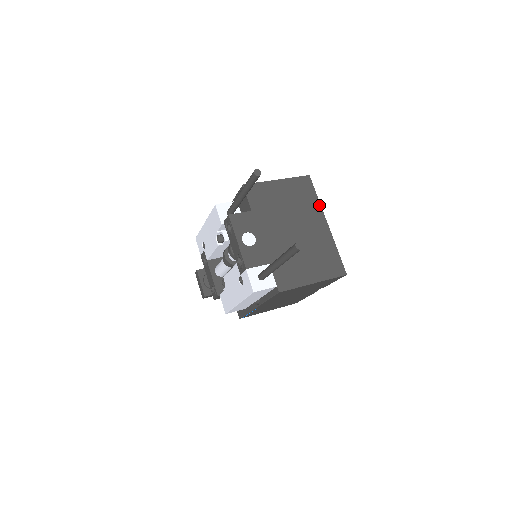
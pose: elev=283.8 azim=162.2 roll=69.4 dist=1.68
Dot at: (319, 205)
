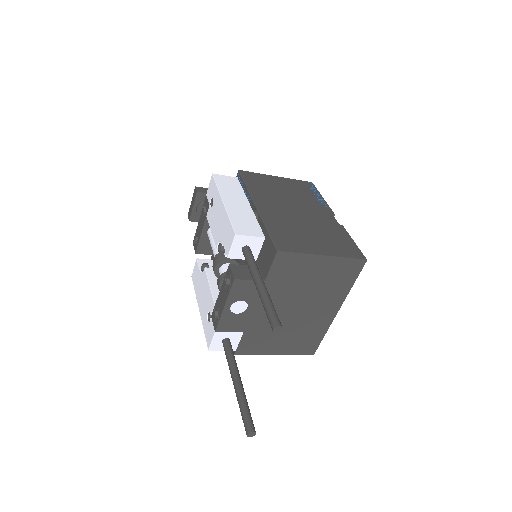
Dot at: (347, 293)
